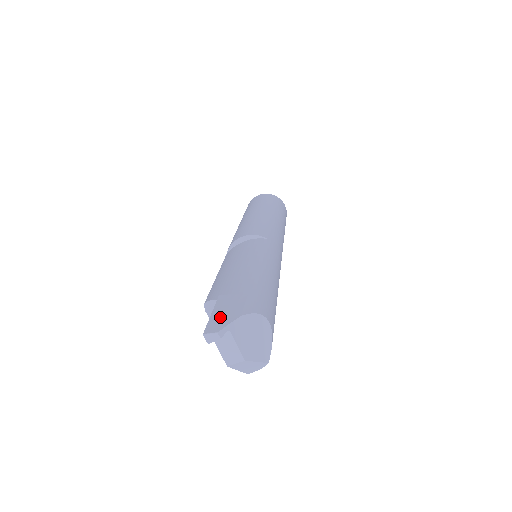
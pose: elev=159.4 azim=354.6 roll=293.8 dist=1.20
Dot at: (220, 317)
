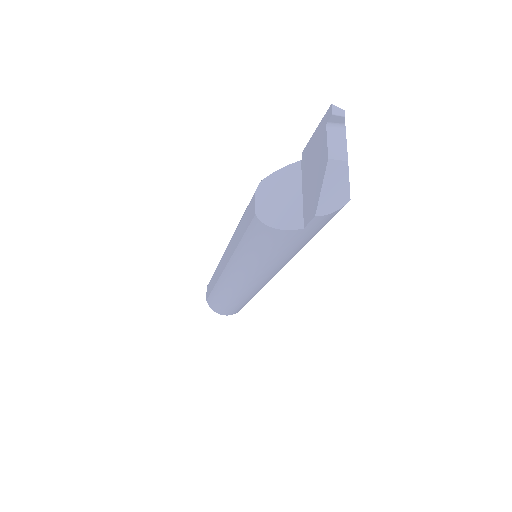
Dot at: occluded
